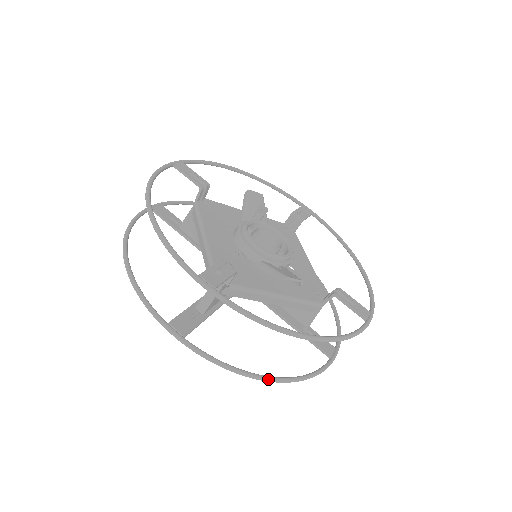
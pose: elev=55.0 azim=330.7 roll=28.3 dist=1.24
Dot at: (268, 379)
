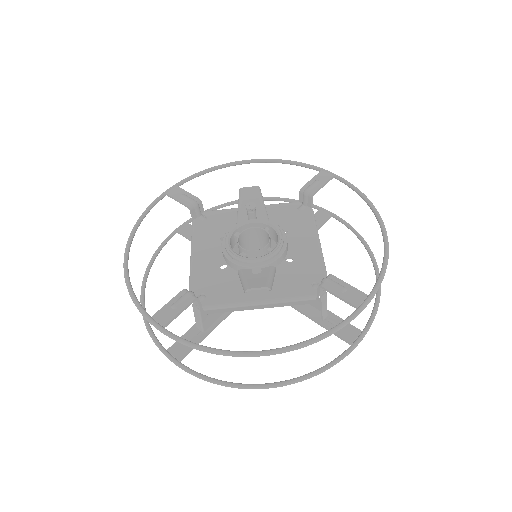
Dot at: (259, 387)
